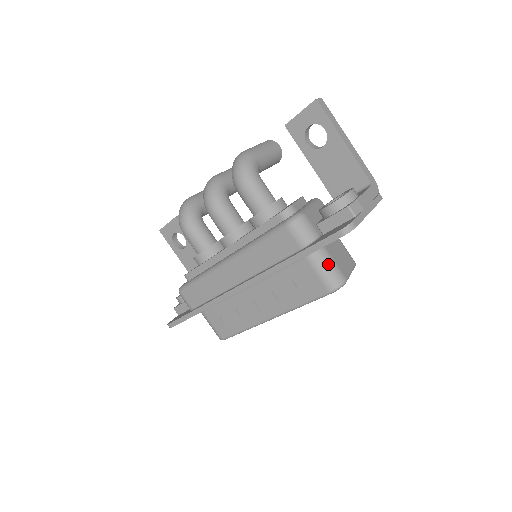
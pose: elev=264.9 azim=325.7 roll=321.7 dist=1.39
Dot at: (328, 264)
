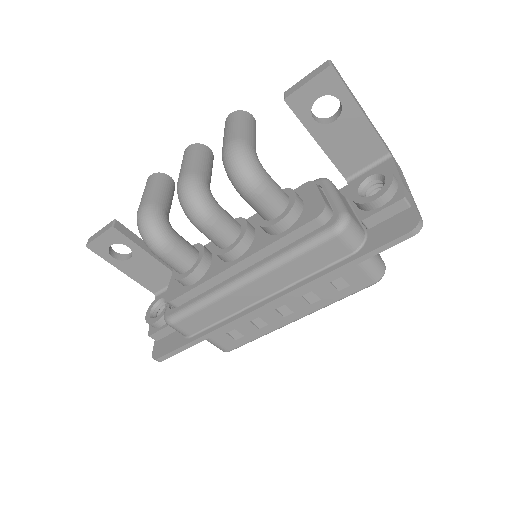
Dot at: (372, 257)
